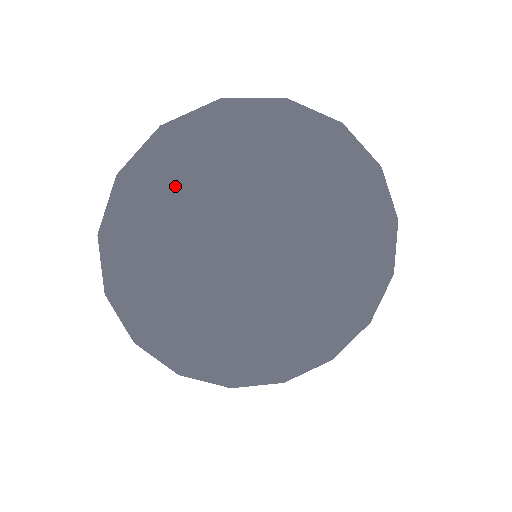
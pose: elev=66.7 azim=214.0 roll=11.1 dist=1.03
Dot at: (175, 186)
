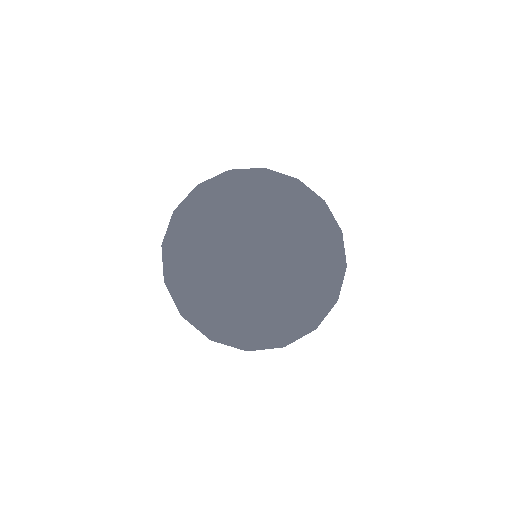
Dot at: (249, 194)
